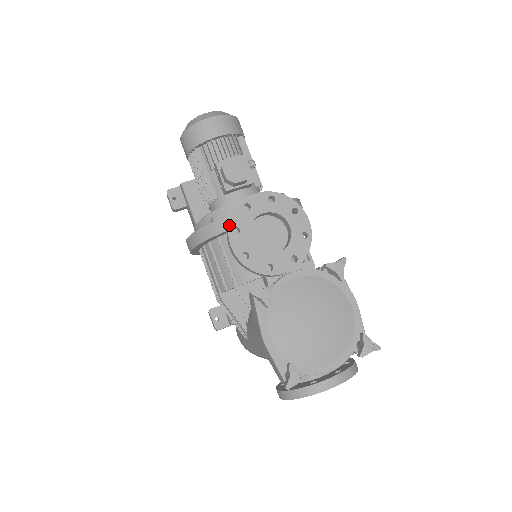
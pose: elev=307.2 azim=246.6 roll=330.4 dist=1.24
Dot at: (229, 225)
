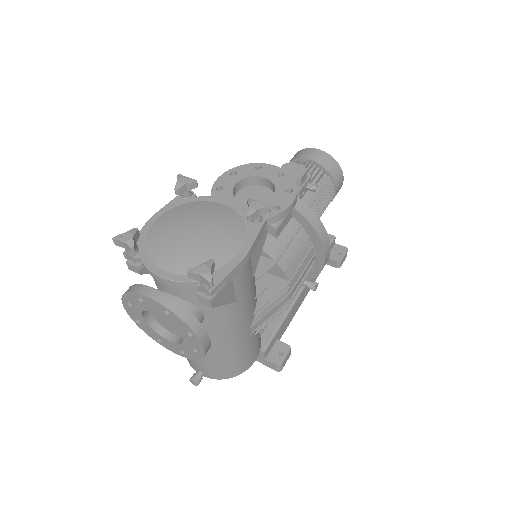
Dot at: (233, 168)
